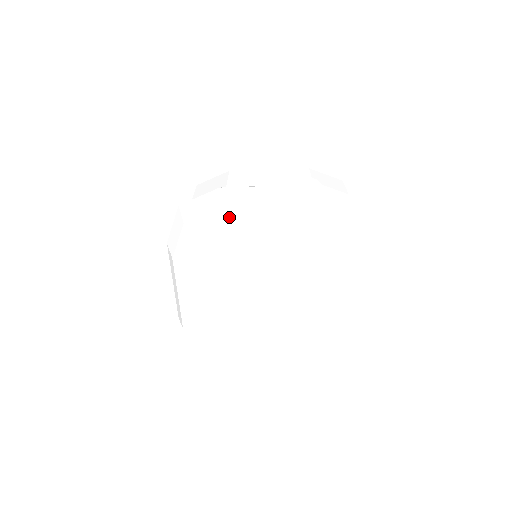
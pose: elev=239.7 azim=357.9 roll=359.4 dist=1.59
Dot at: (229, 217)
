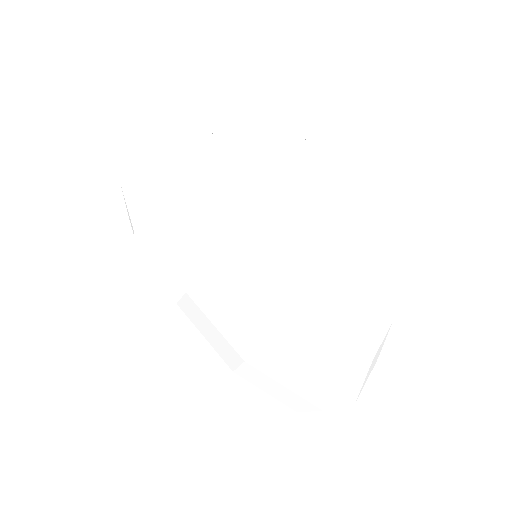
Dot at: (195, 145)
